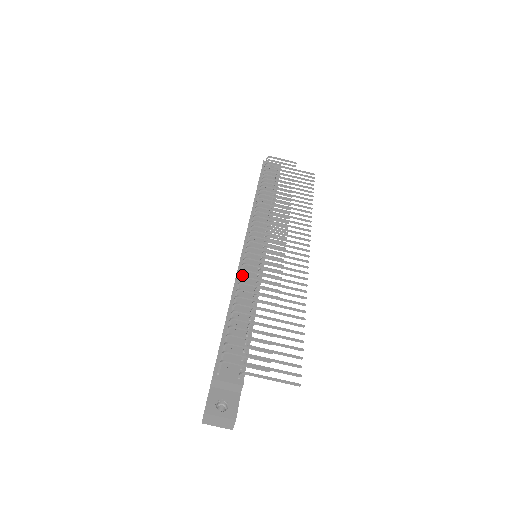
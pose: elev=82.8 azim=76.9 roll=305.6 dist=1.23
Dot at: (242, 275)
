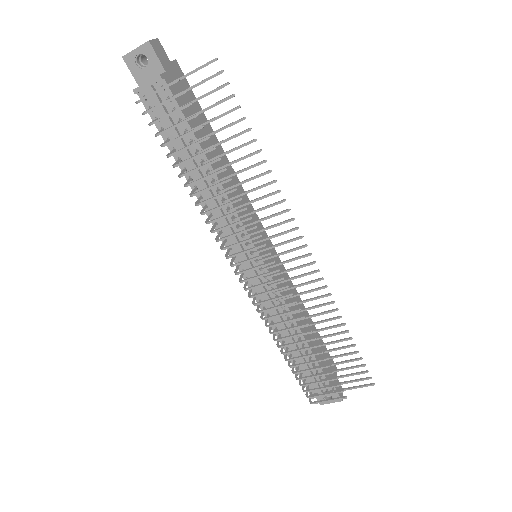
Dot at: (270, 333)
